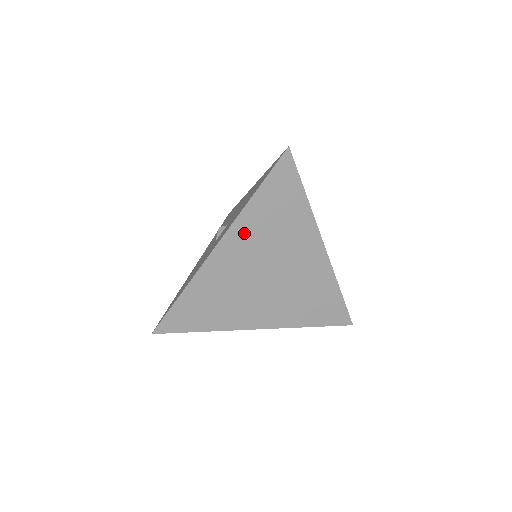
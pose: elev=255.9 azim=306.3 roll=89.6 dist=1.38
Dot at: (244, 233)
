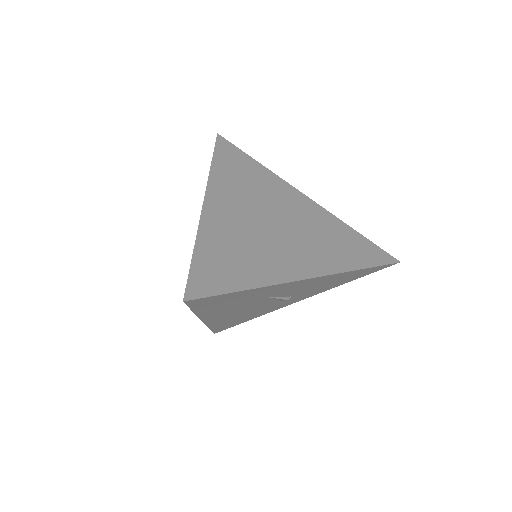
Dot at: (224, 189)
